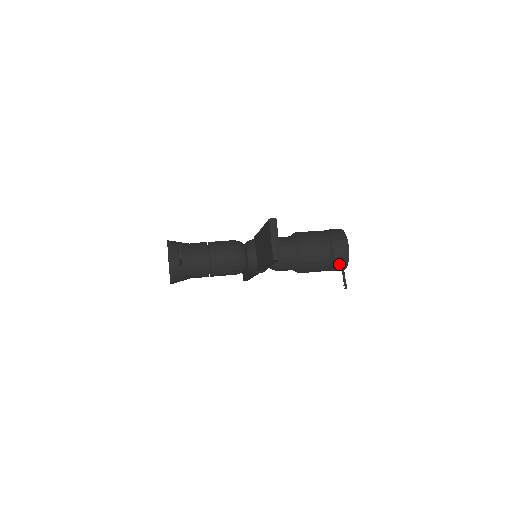
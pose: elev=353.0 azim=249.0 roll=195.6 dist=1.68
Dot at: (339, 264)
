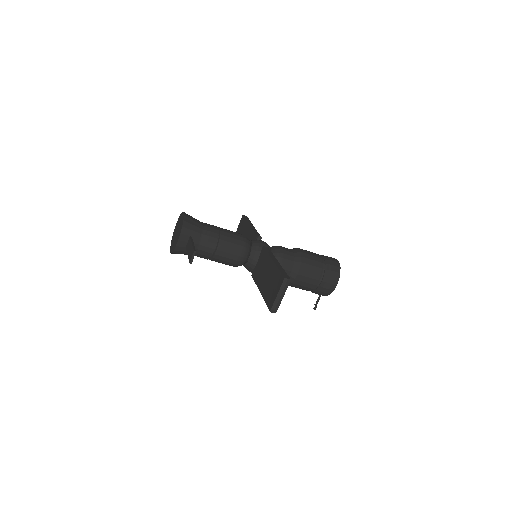
Dot at: (321, 293)
